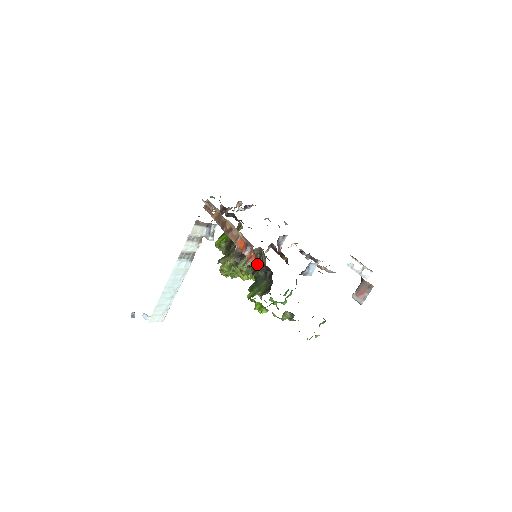
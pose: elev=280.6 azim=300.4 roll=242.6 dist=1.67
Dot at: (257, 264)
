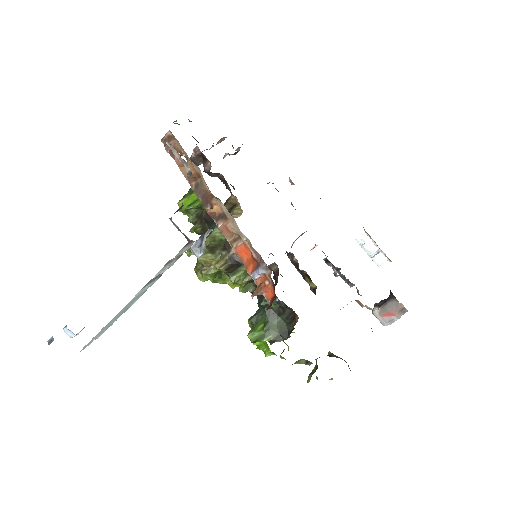
Dot at: occluded
